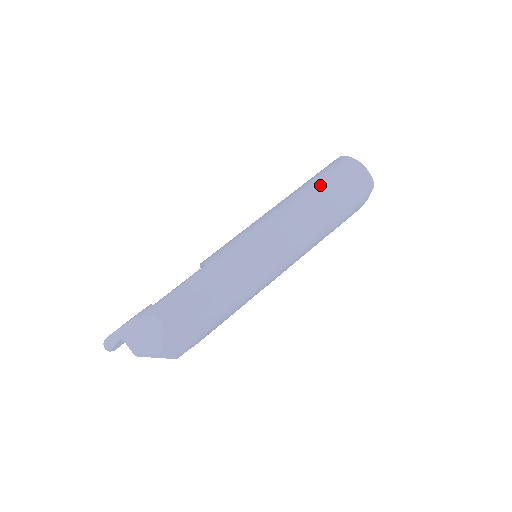
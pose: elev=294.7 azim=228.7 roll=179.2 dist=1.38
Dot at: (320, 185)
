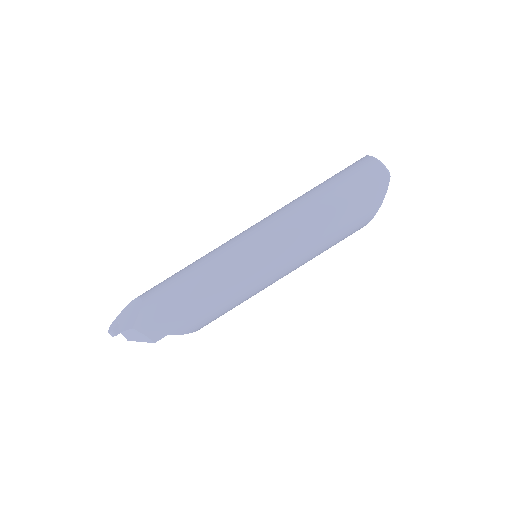
Dot at: (324, 182)
